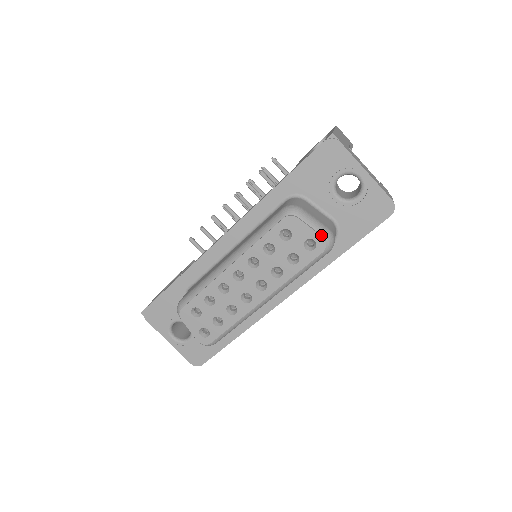
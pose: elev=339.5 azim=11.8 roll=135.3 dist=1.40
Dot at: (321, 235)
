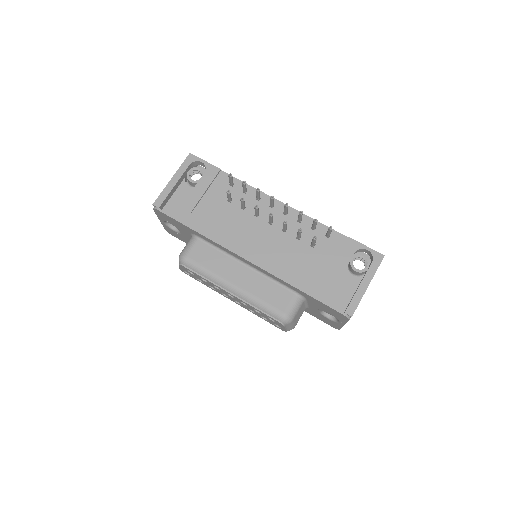
Dot at: occluded
